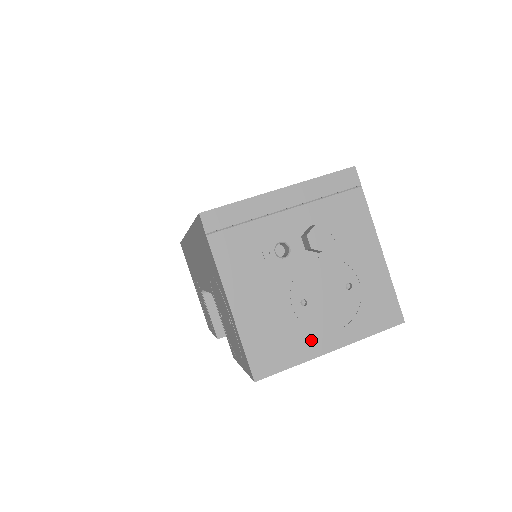
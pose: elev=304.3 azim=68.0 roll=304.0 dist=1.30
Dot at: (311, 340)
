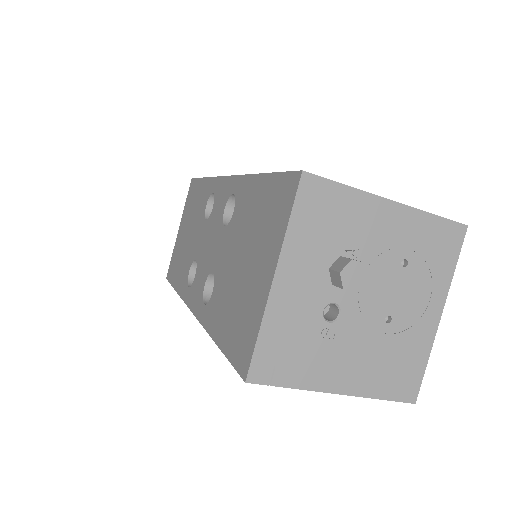
Dot at: (420, 332)
